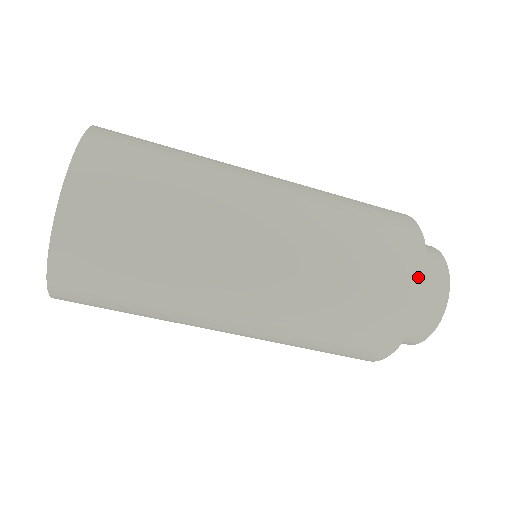
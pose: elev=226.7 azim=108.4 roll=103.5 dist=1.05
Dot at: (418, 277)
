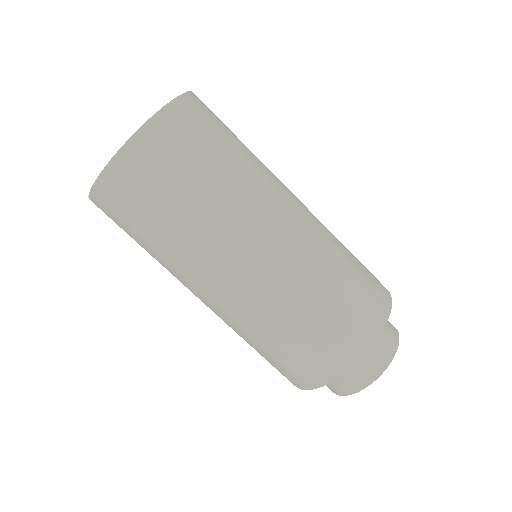
Dot at: (362, 346)
